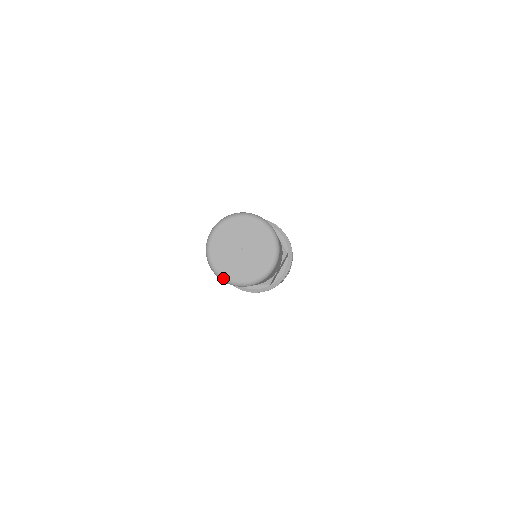
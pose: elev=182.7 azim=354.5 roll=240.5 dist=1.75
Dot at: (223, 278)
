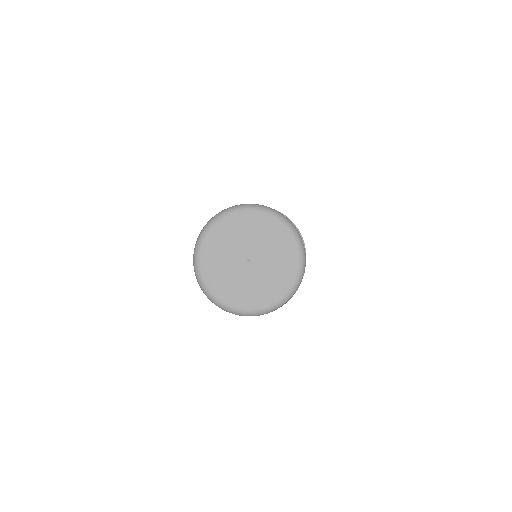
Dot at: (201, 282)
